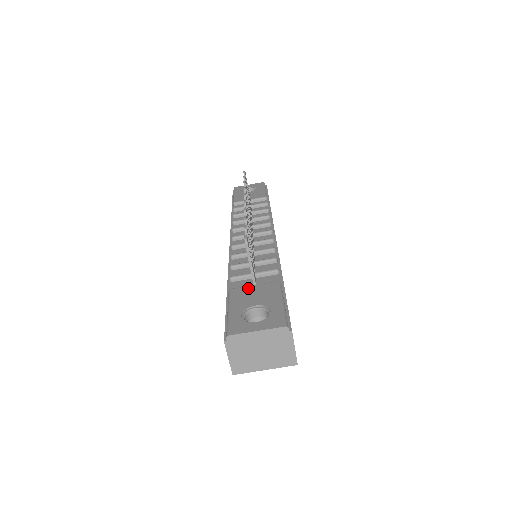
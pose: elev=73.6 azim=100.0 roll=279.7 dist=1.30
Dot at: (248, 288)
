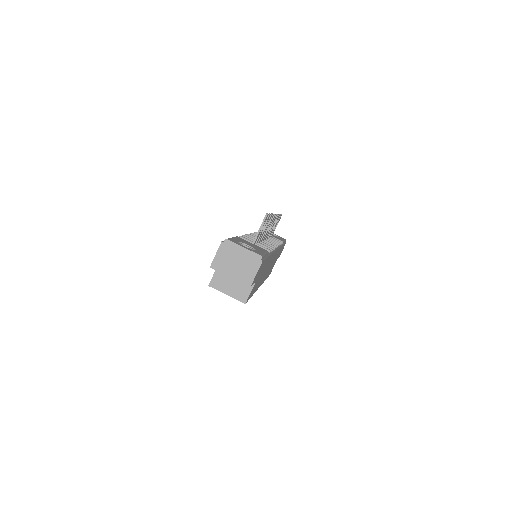
Dot at: (248, 242)
